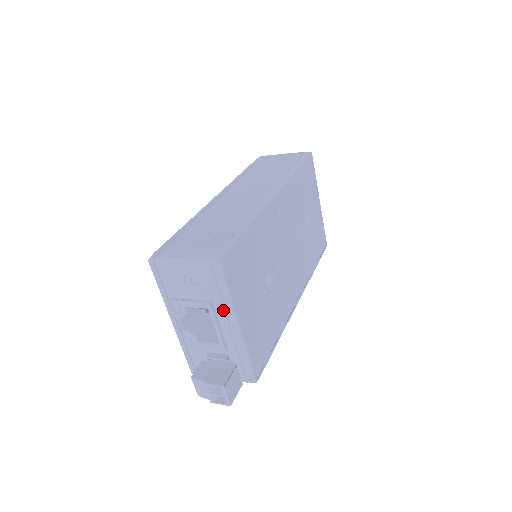
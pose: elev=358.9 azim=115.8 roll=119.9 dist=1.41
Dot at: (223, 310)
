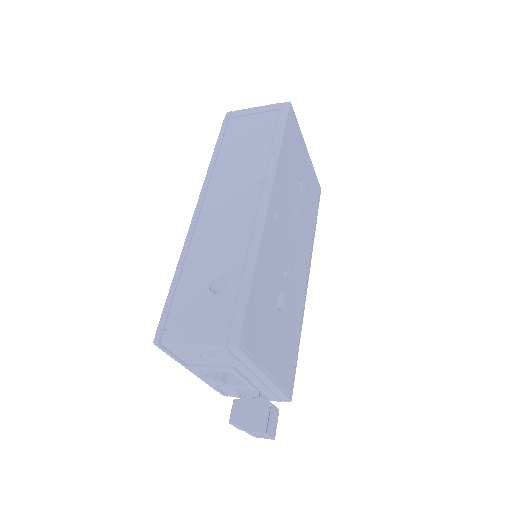
Dot at: (248, 372)
